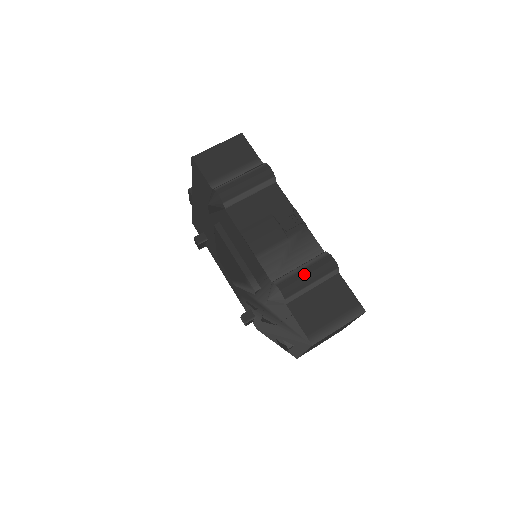
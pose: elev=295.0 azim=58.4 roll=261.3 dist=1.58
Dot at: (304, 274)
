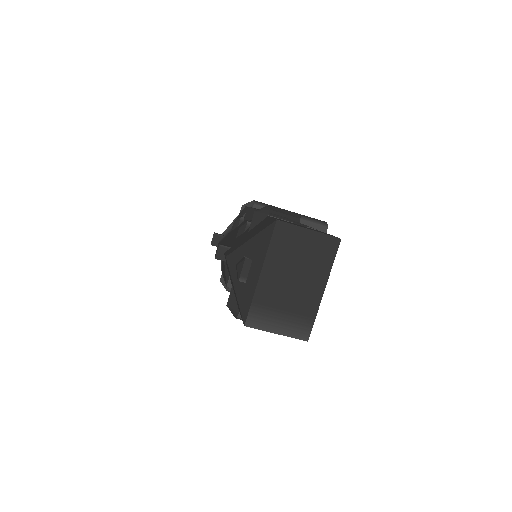
Dot at: occluded
